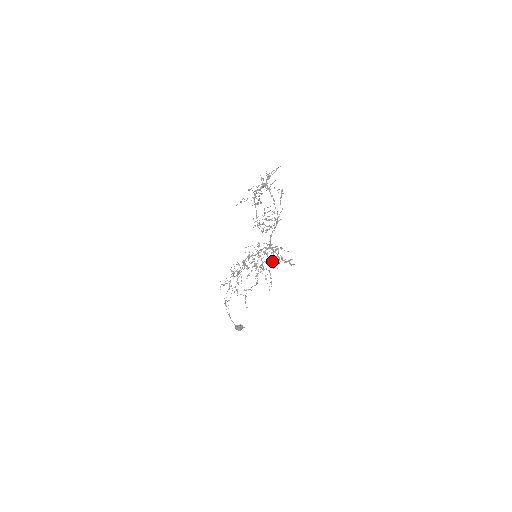
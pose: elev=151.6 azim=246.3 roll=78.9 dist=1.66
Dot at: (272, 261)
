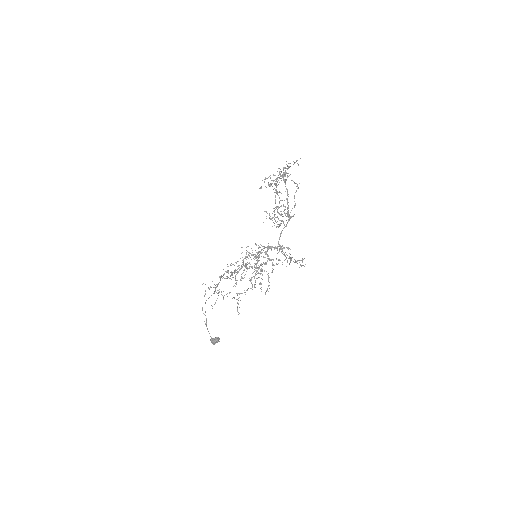
Dot at: (272, 263)
